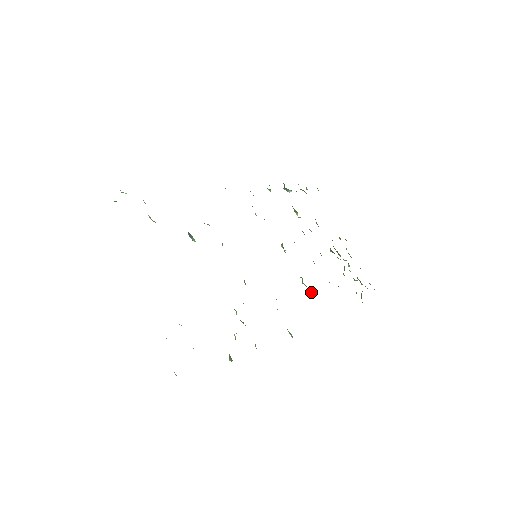
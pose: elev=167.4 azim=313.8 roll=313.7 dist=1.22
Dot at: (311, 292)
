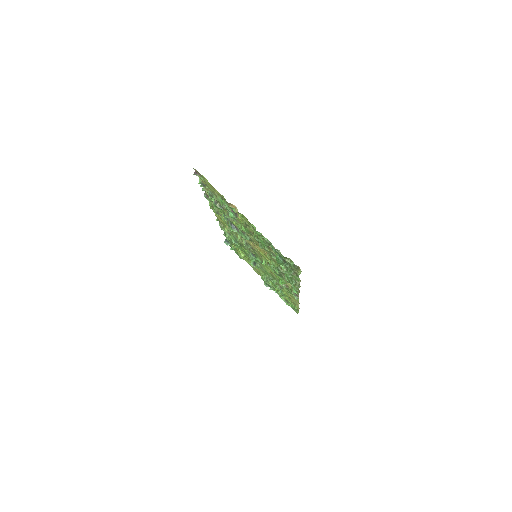
Dot at: (281, 288)
